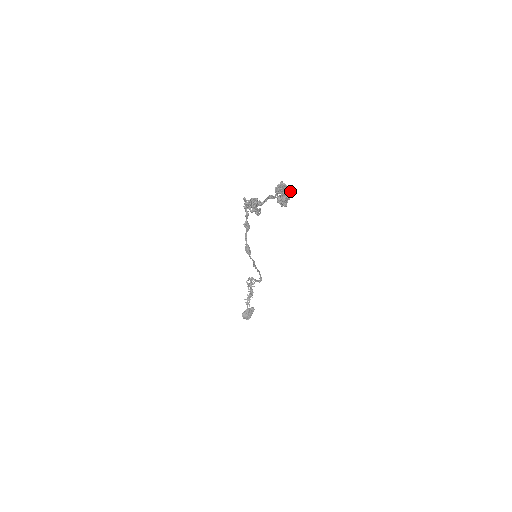
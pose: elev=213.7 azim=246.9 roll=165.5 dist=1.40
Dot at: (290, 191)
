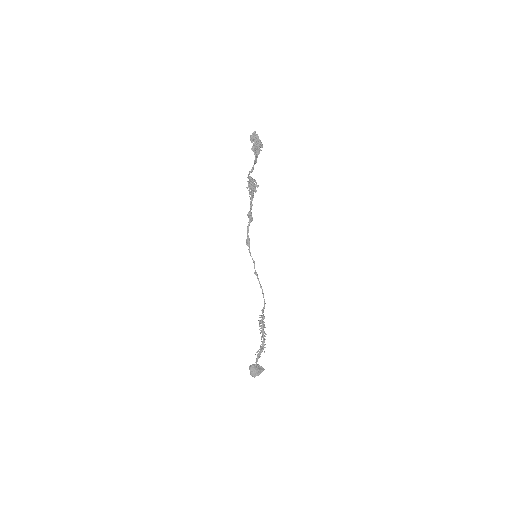
Dot at: occluded
